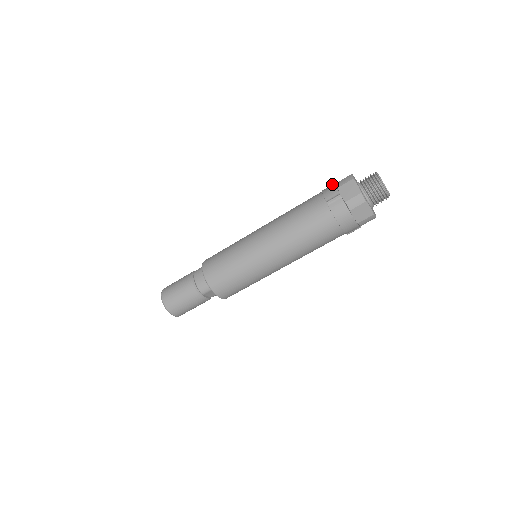
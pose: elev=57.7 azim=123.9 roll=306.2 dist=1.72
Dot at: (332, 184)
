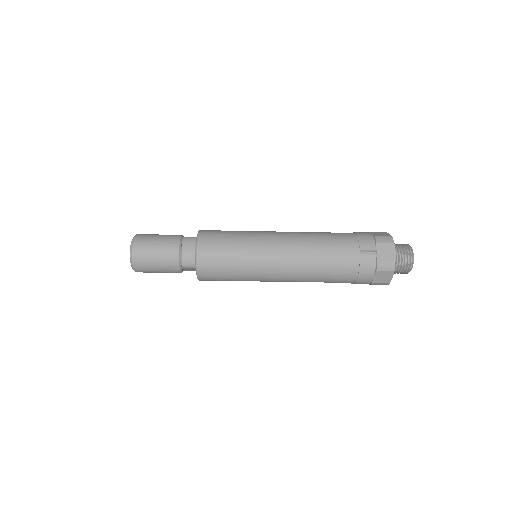
Dot at: (369, 233)
